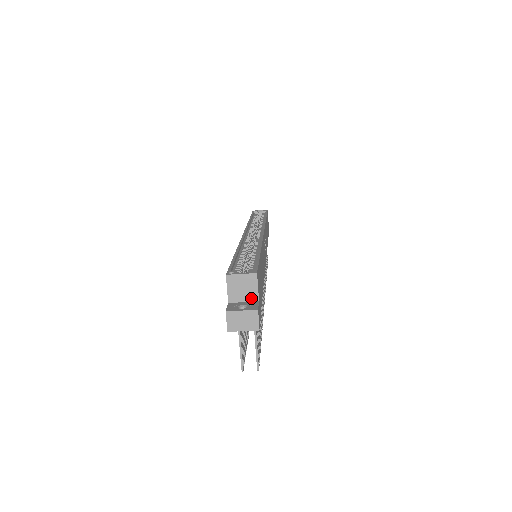
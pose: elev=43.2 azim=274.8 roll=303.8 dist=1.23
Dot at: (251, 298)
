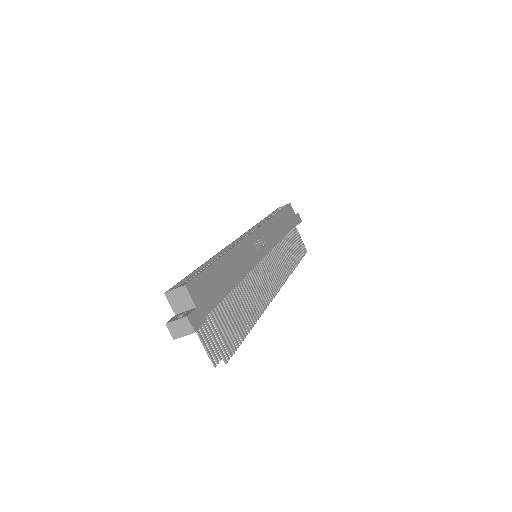
Dot at: (189, 306)
